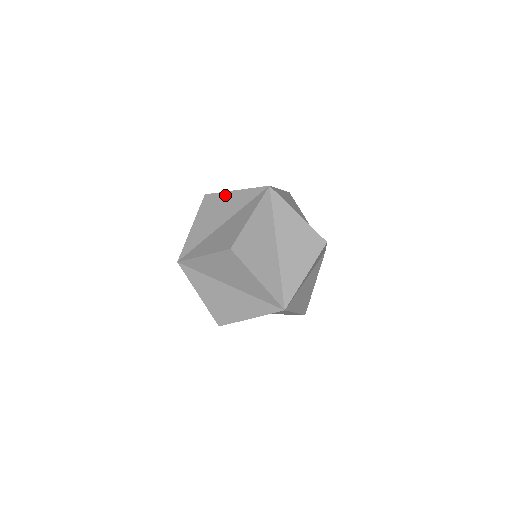
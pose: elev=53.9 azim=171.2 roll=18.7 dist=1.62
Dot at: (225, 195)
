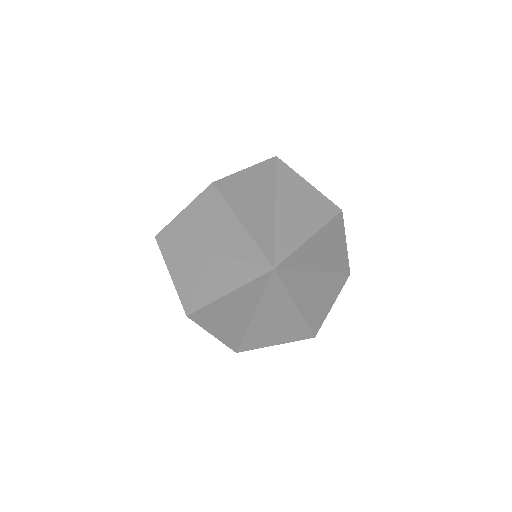
Dot at: occluded
